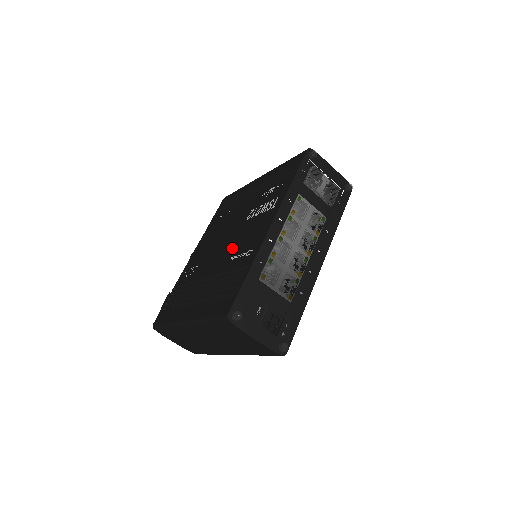
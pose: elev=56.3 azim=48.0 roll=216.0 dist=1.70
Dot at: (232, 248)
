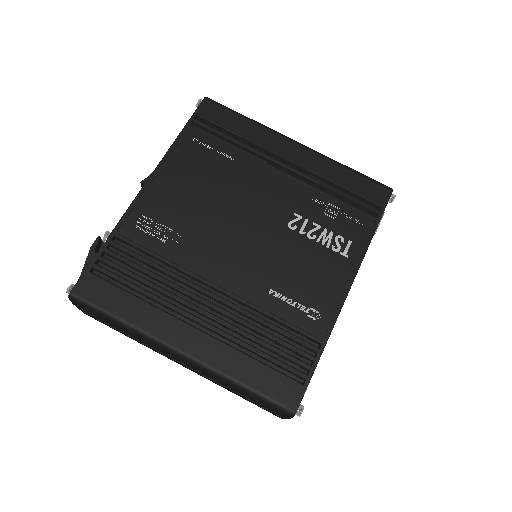
Dot at: (269, 268)
